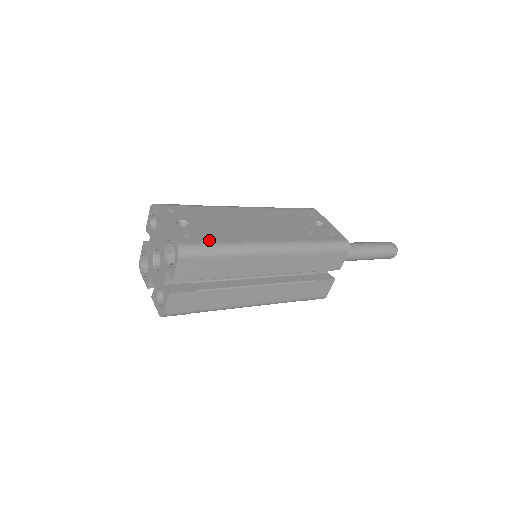
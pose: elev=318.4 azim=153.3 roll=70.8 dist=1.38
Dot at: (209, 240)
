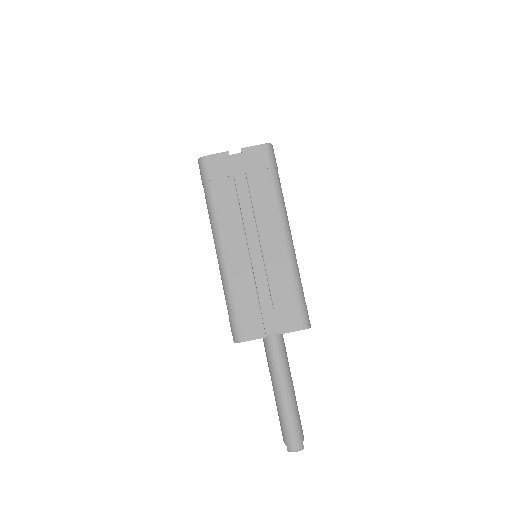
Dot at: occluded
